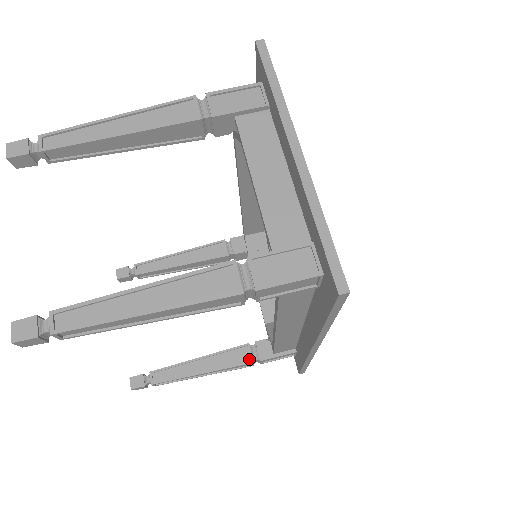
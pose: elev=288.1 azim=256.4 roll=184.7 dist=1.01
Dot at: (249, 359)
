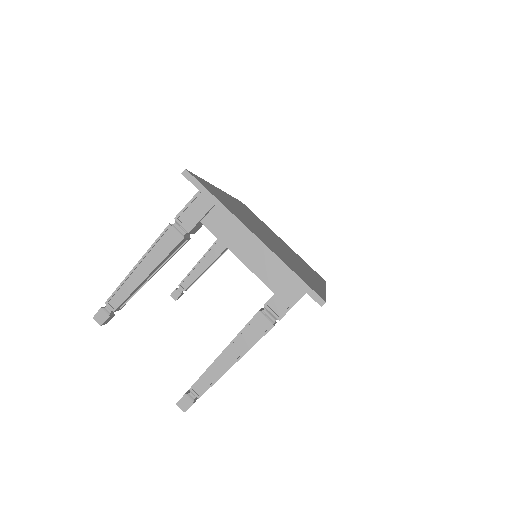
Dot at: occluded
